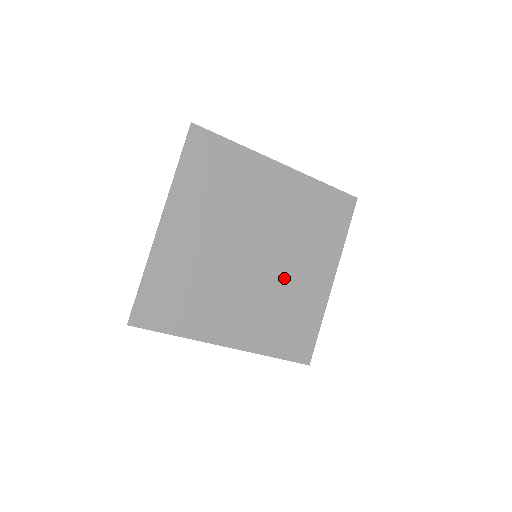
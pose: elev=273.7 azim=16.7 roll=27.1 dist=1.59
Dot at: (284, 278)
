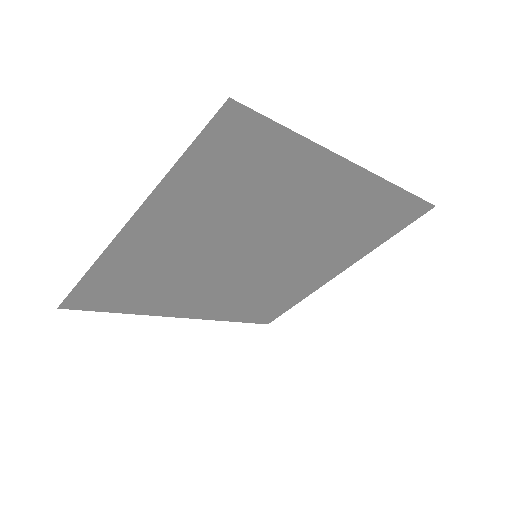
Dot at: (281, 272)
